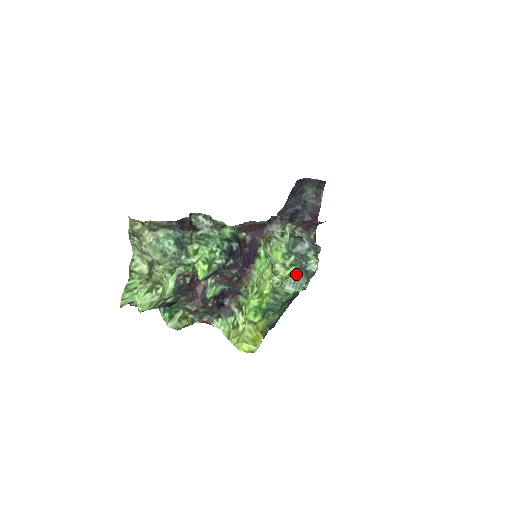
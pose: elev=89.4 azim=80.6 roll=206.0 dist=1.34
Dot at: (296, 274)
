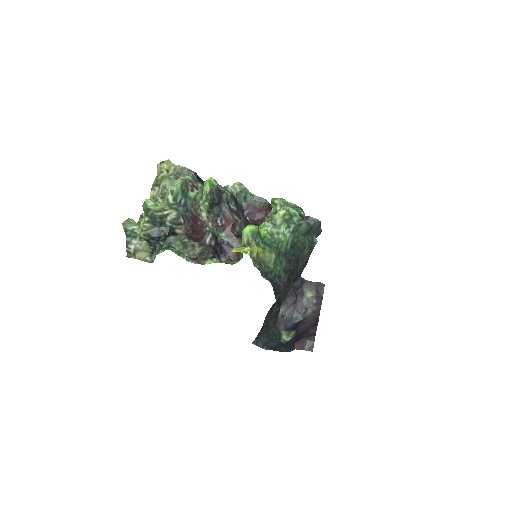
Dot at: (292, 205)
